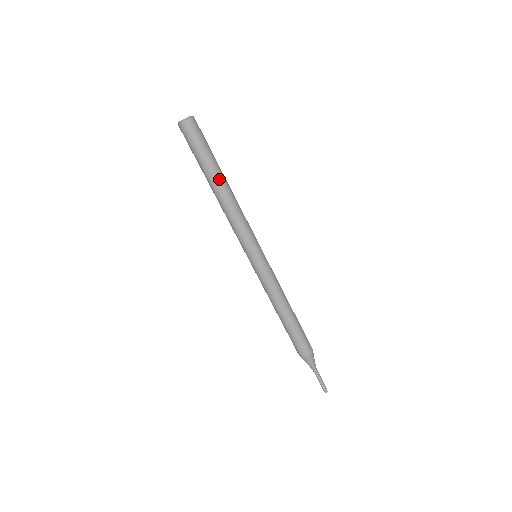
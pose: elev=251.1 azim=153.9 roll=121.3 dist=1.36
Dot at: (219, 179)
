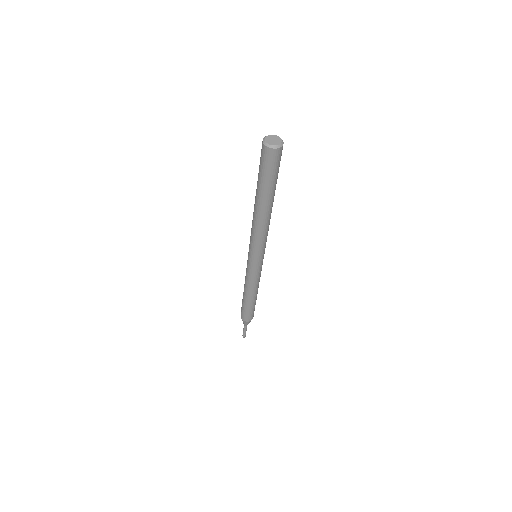
Dot at: (270, 202)
